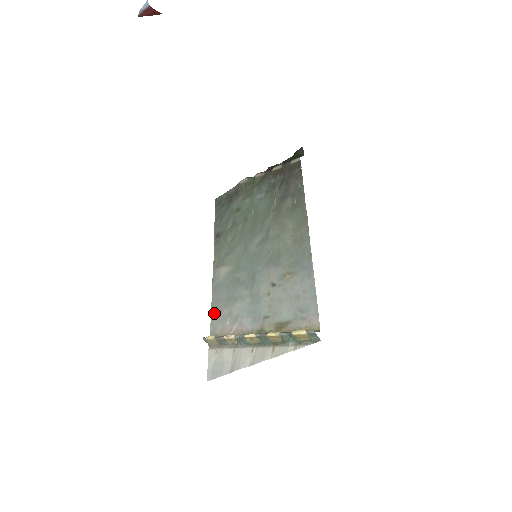
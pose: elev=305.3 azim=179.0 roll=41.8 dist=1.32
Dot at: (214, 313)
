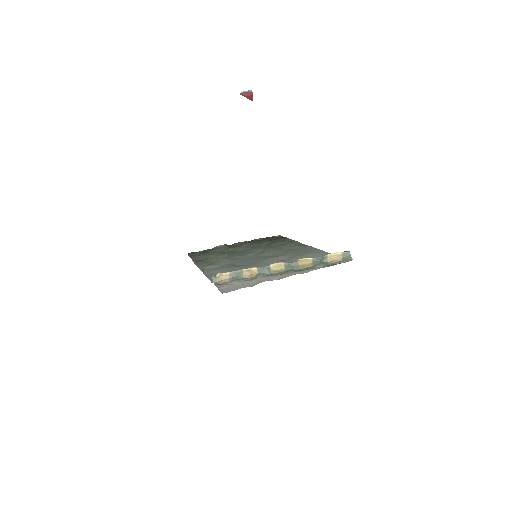
Dot at: occluded
